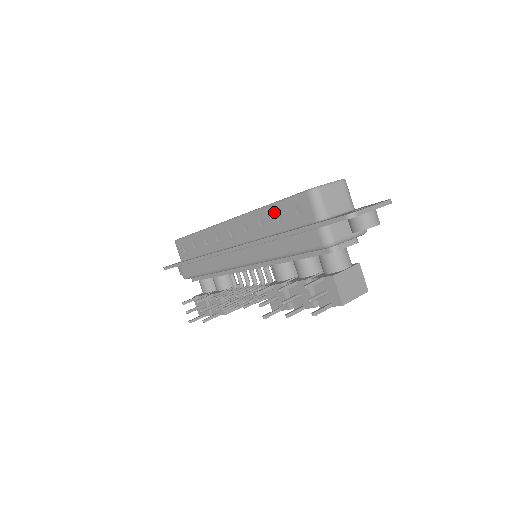
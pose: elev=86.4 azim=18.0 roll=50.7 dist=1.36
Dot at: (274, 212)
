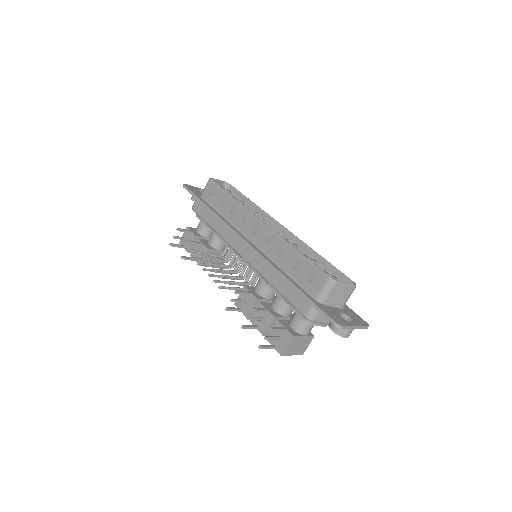
Dot at: (296, 259)
